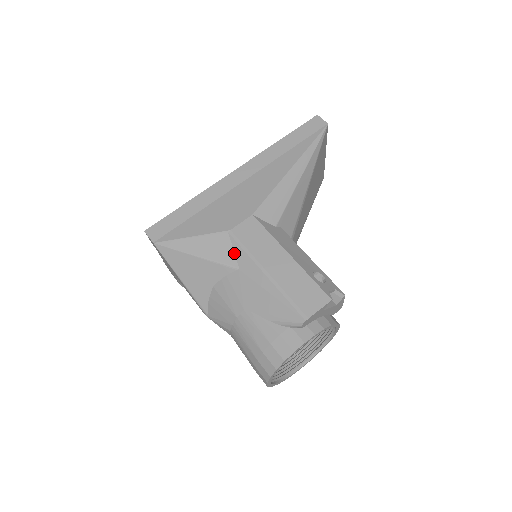
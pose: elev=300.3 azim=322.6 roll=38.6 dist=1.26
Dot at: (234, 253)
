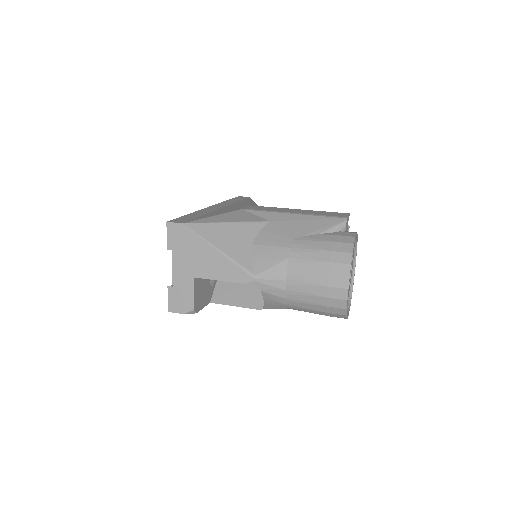
Dot at: (258, 216)
